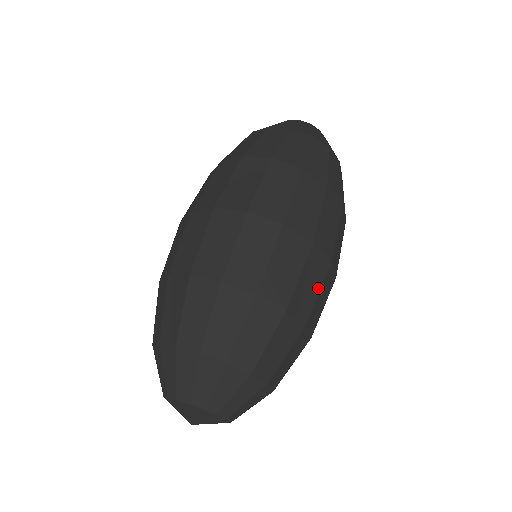
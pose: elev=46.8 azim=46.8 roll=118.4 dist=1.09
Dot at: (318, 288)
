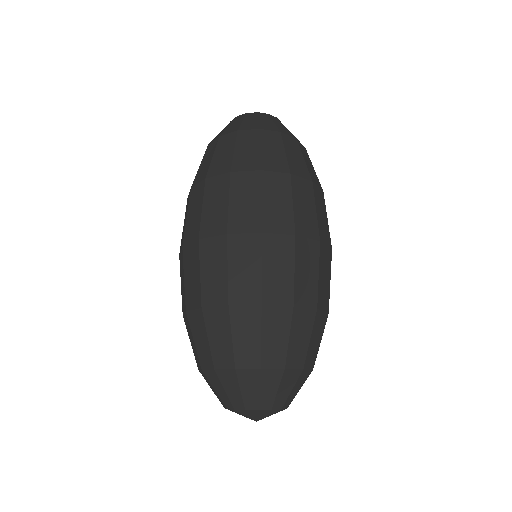
Dot at: (291, 267)
